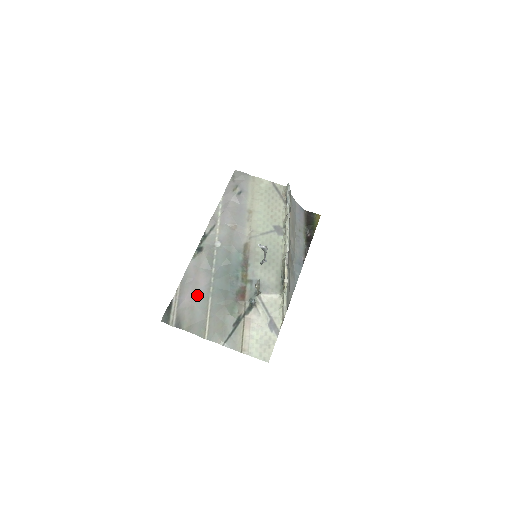
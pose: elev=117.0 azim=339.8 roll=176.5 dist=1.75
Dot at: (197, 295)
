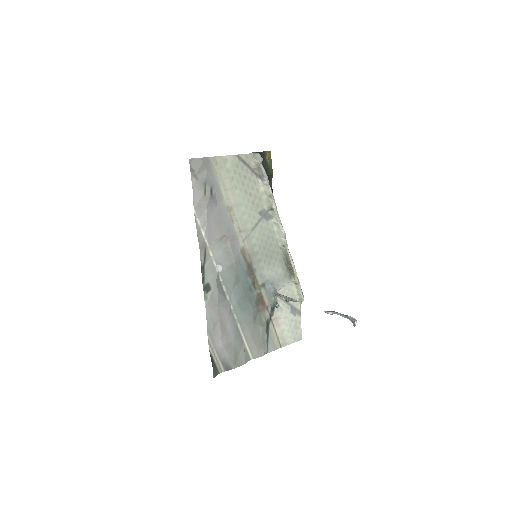
Dot at: (228, 332)
